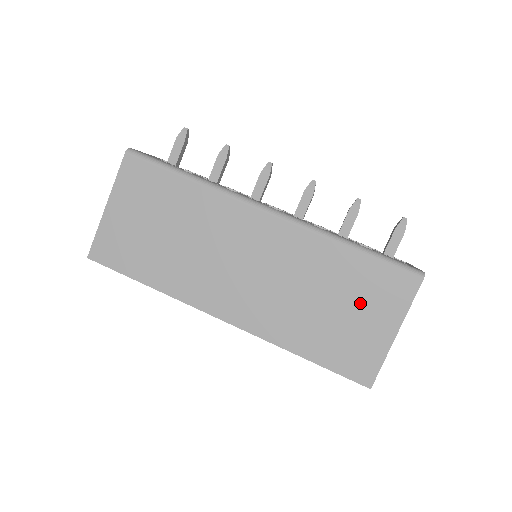
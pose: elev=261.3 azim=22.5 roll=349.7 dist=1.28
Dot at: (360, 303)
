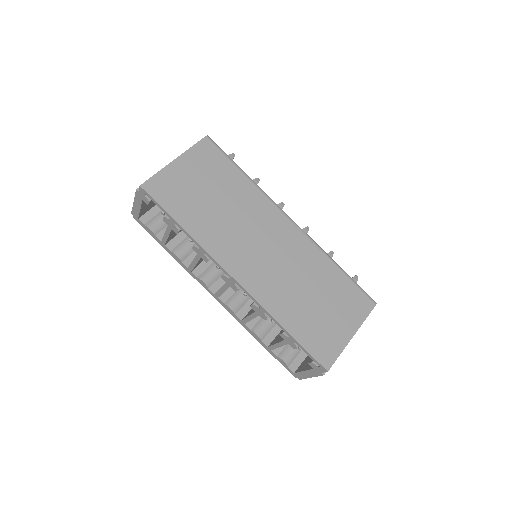
Dot at: (335, 305)
